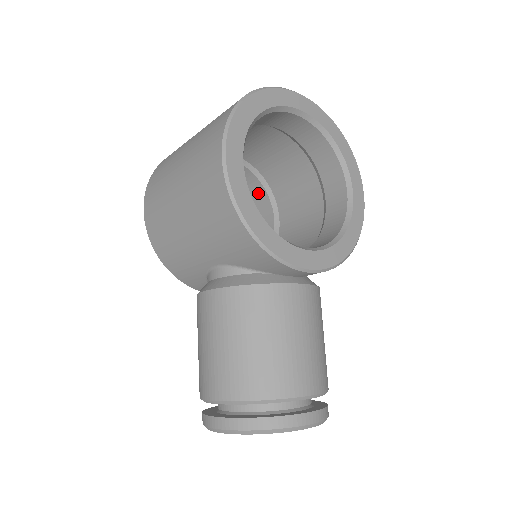
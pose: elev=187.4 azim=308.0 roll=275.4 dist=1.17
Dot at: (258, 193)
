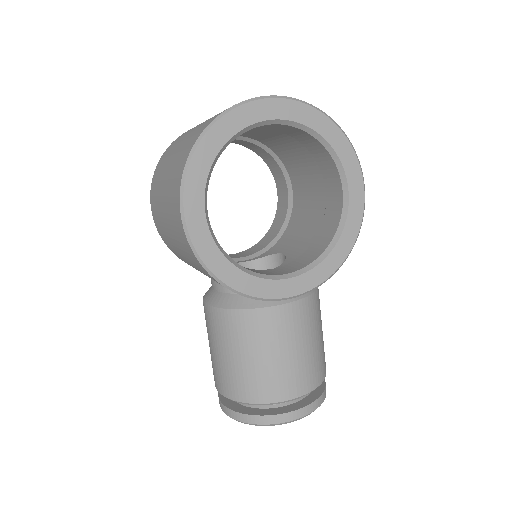
Dot at: (271, 162)
